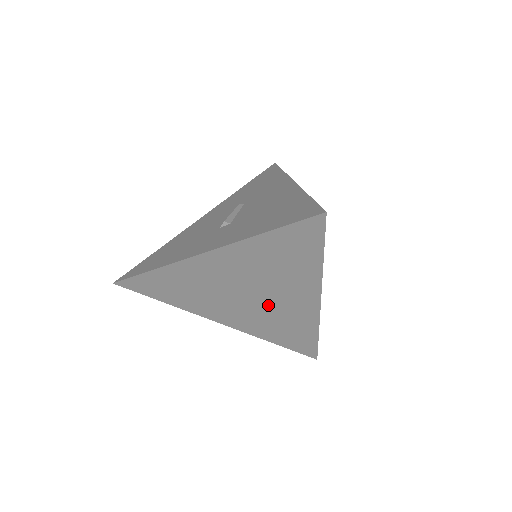
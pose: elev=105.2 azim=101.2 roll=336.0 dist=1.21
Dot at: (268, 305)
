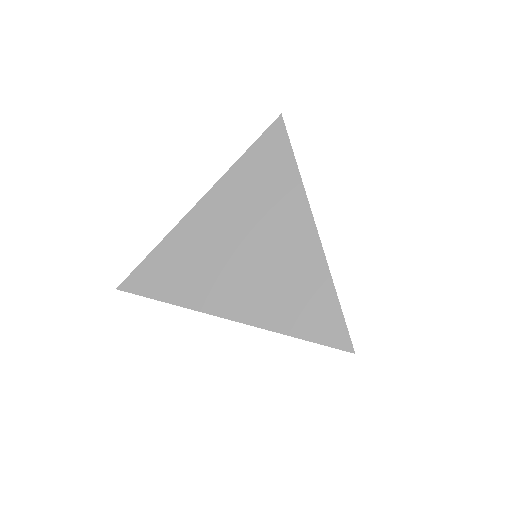
Dot at: (269, 256)
